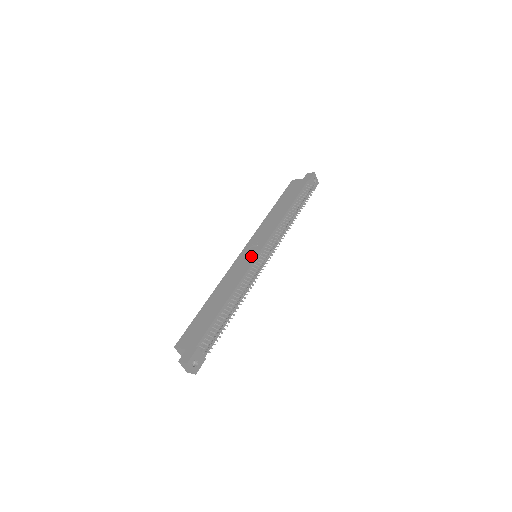
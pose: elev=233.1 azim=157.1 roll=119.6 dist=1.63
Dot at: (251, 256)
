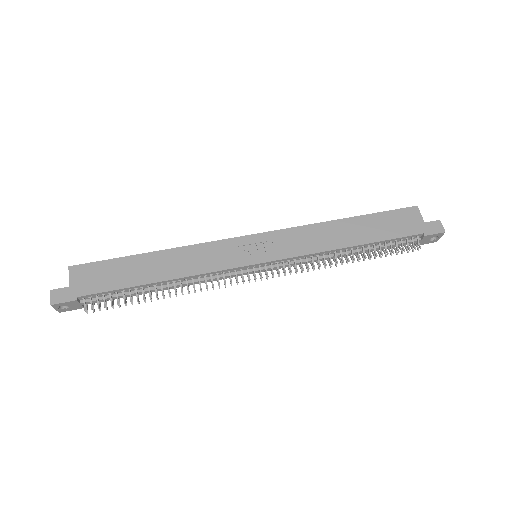
Dot at: (245, 257)
